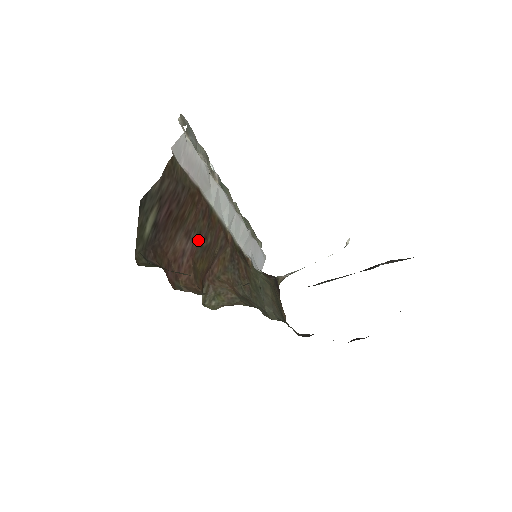
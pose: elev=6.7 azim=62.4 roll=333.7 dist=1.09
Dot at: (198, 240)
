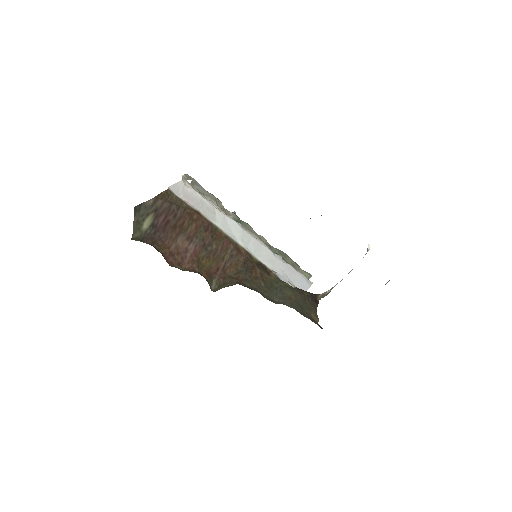
Dot at: (202, 245)
